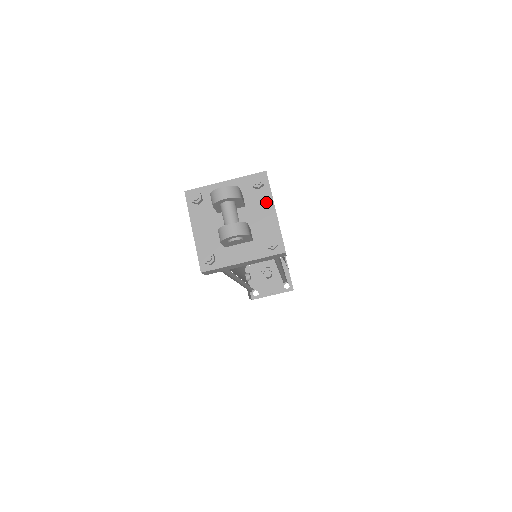
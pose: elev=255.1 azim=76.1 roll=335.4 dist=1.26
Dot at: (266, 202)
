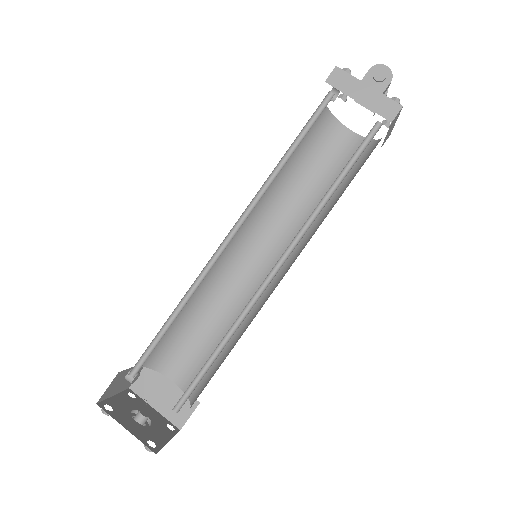
Dot at: occluded
